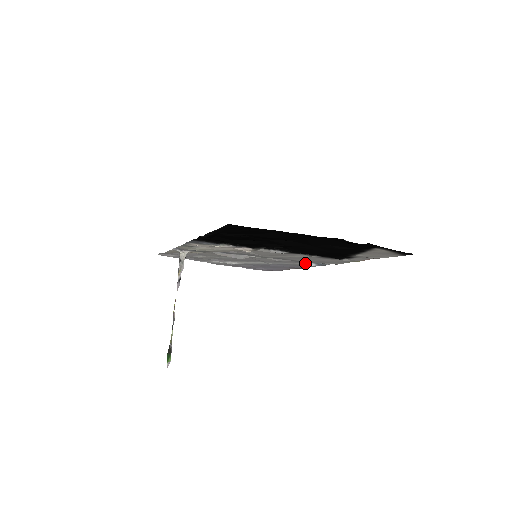
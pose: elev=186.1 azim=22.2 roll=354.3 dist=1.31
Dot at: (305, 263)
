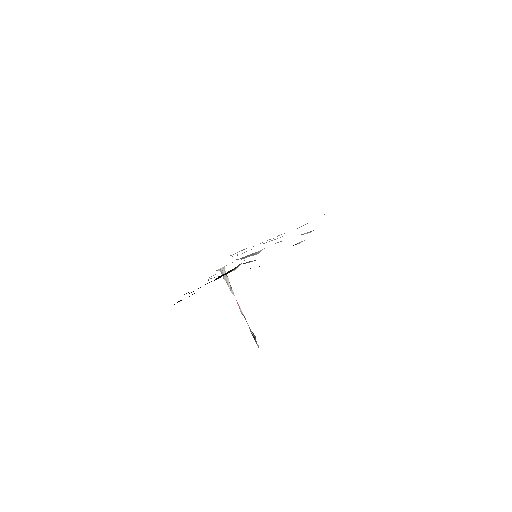
Dot at: (301, 234)
